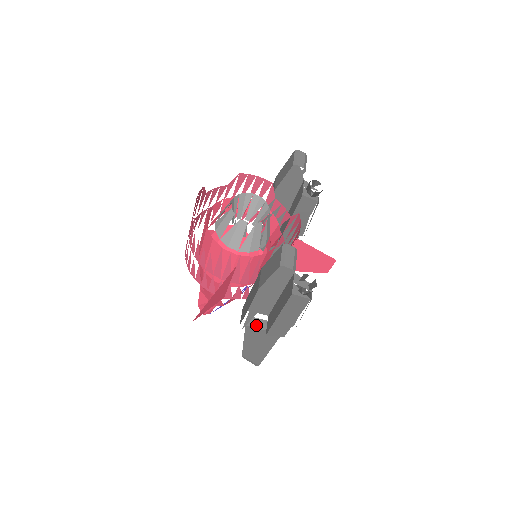
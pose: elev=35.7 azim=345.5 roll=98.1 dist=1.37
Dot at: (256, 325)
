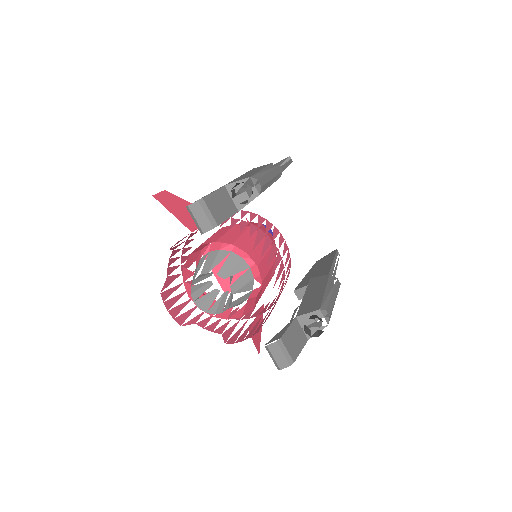
Dot at: occluded
